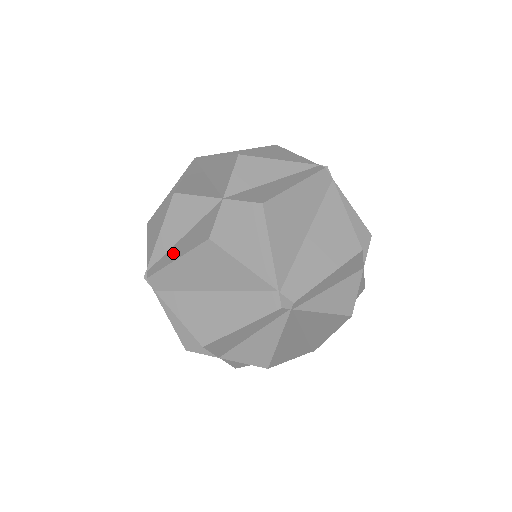
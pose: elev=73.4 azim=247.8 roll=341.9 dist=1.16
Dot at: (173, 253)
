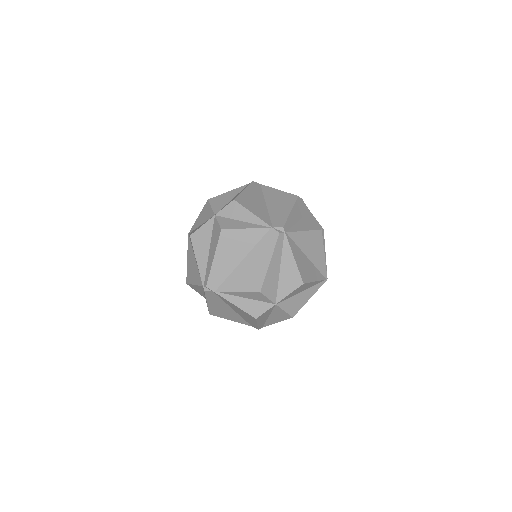
Dot at: (210, 260)
